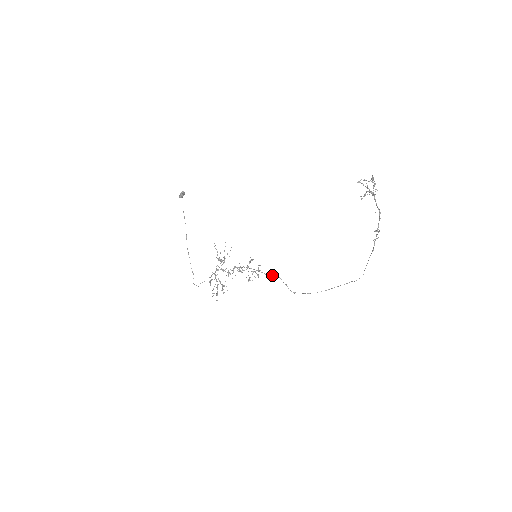
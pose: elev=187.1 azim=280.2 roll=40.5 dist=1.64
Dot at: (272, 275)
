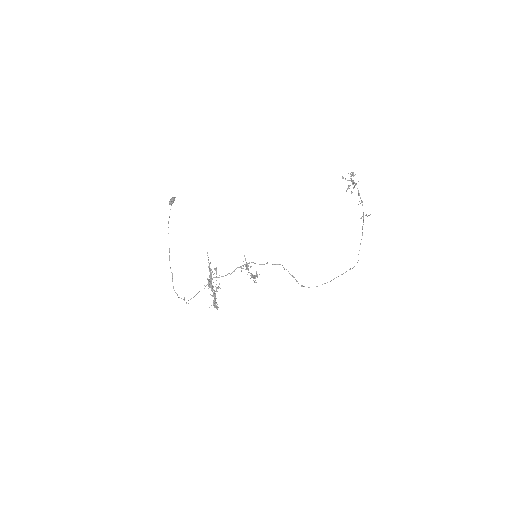
Dot at: occluded
